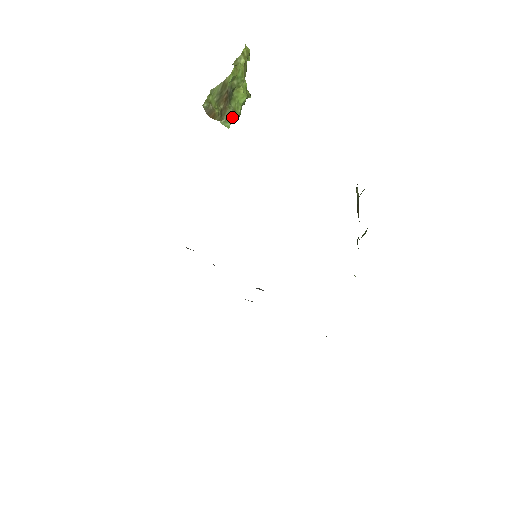
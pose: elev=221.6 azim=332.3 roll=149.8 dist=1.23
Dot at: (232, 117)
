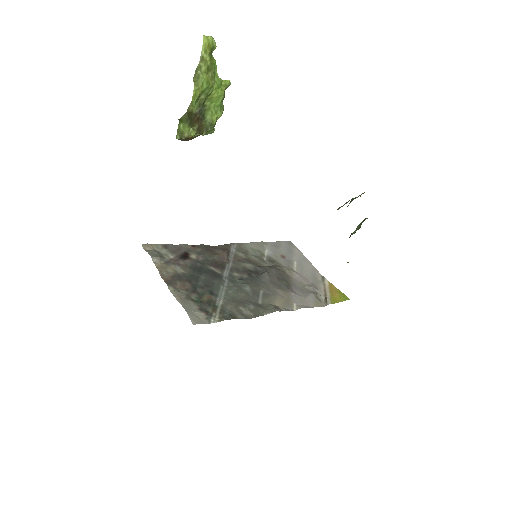
Dot at: (212, 128)
